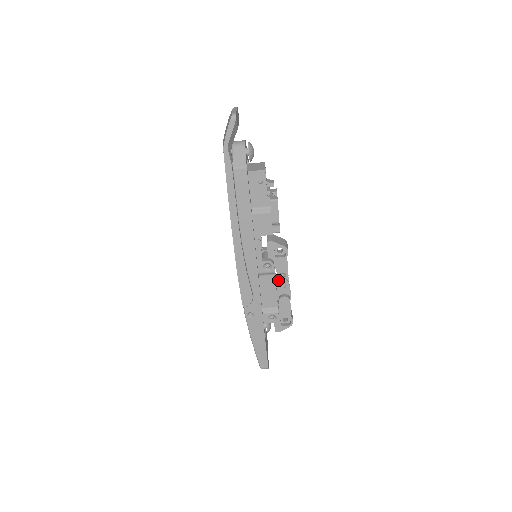
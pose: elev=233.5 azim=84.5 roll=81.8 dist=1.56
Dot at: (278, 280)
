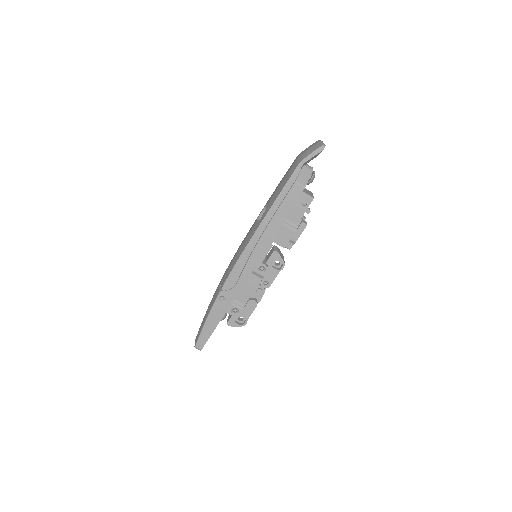
Dot at: (259, 285)
